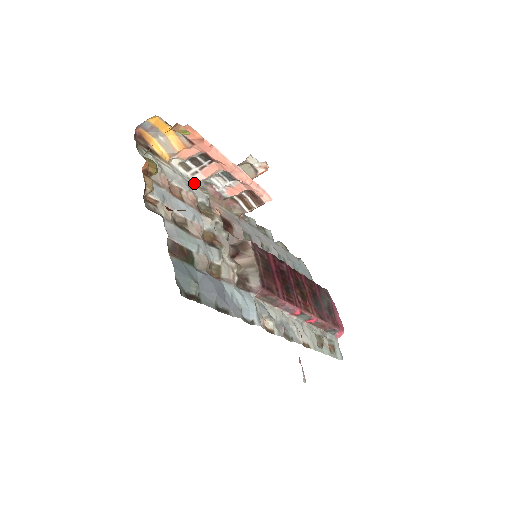
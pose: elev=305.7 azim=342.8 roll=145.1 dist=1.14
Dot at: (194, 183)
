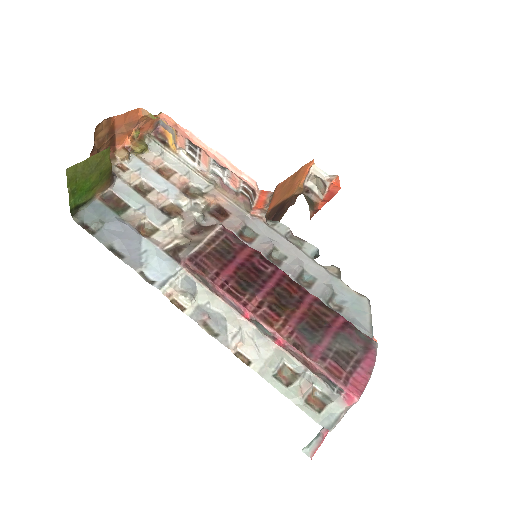
Dot at: (201, 173)
